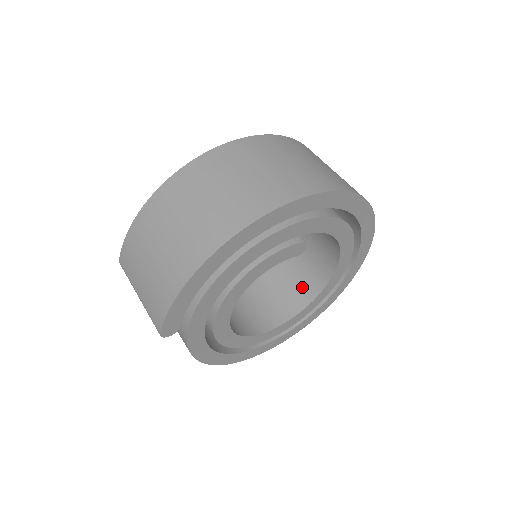
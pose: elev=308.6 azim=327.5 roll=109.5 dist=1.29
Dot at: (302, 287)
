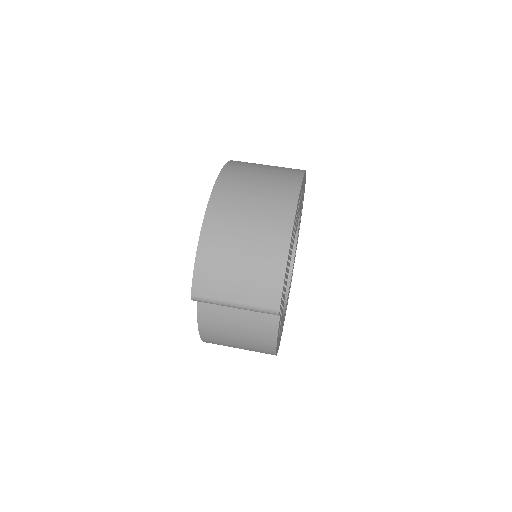
Dot at: occluded
